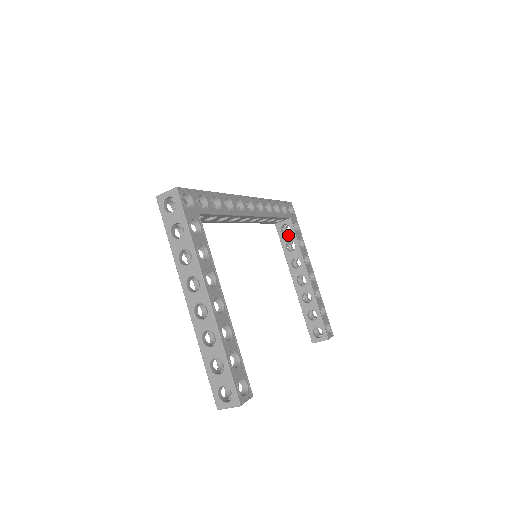
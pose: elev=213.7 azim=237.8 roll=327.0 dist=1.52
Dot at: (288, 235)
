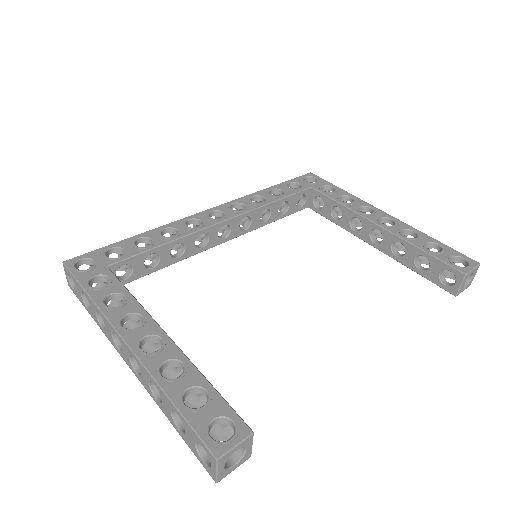
Dot at: (325, 205)
